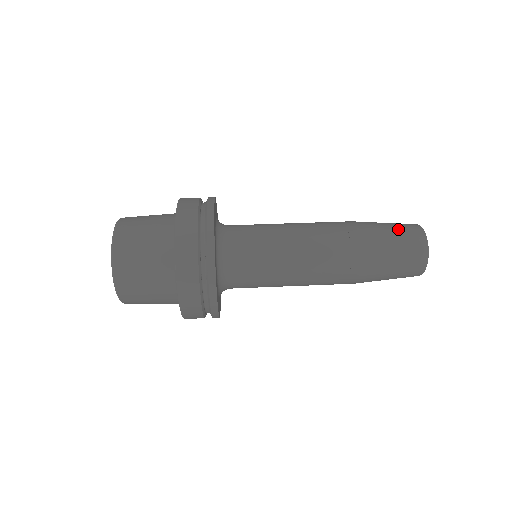
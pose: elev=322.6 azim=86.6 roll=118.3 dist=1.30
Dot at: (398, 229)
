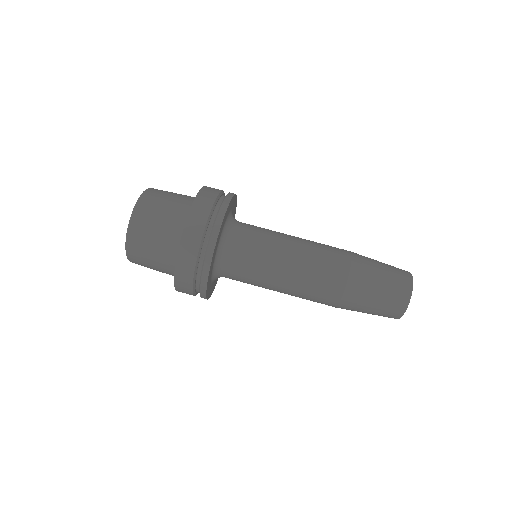
Dot at: (383, 299)
